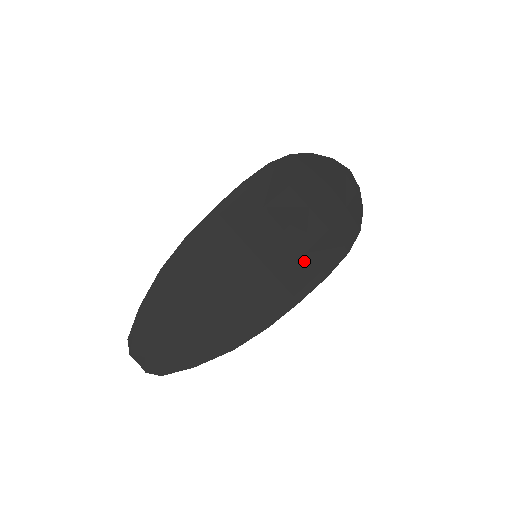
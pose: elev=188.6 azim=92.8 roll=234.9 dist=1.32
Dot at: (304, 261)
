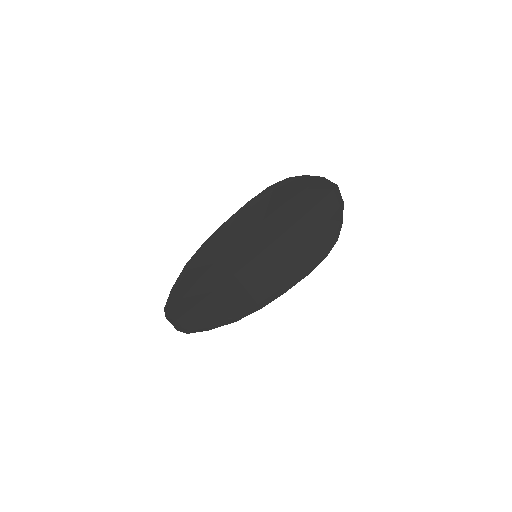
Dot at: (291, 262)
